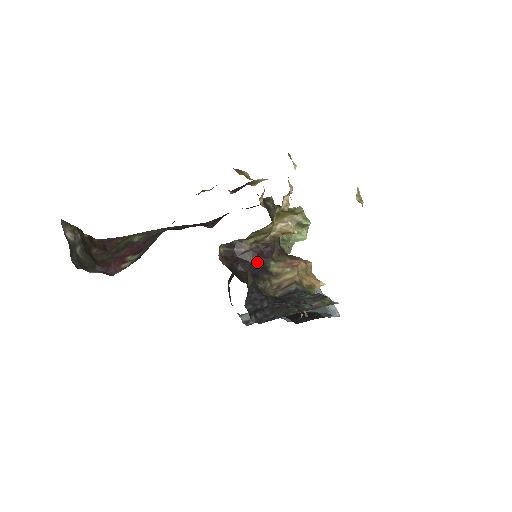
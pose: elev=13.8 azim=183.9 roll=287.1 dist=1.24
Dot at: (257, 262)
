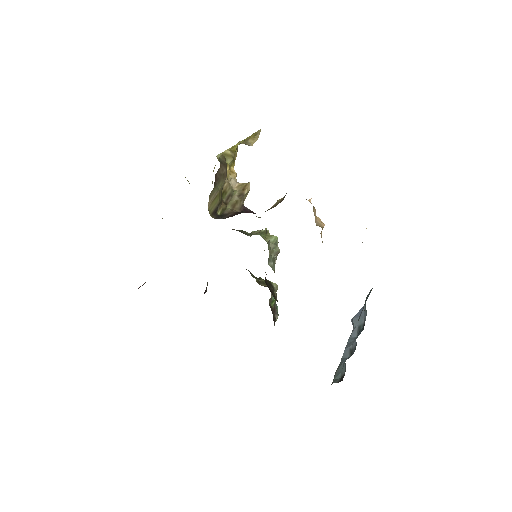
Dot at: occluded
